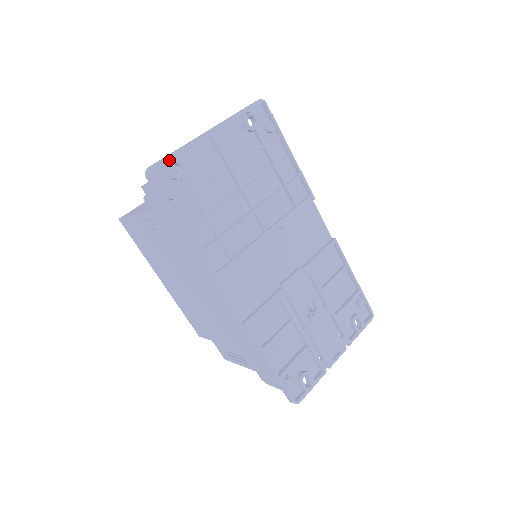
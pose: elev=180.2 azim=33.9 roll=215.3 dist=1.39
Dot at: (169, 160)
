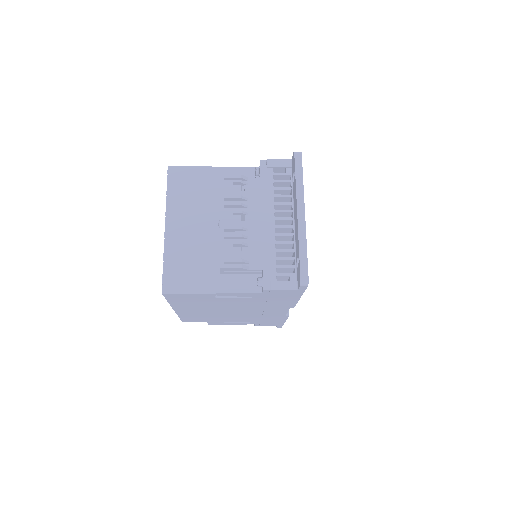
Dot at: (307, 262)
